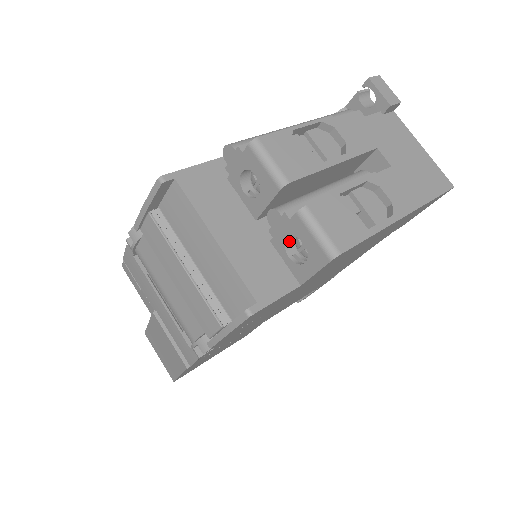
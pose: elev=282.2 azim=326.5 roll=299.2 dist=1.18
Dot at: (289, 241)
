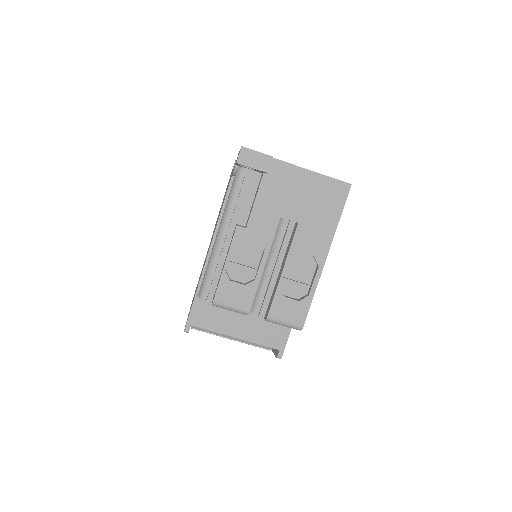
Dot at: occluded
